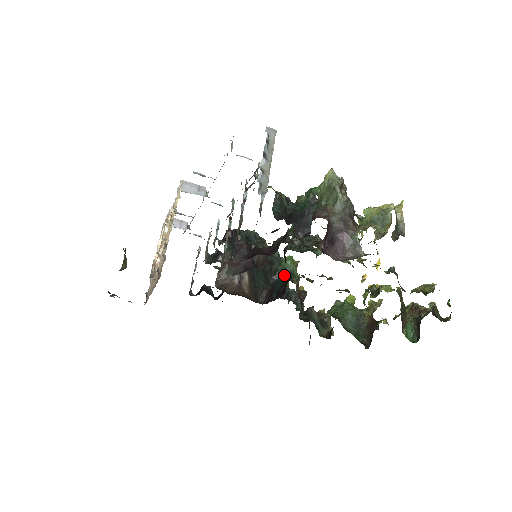
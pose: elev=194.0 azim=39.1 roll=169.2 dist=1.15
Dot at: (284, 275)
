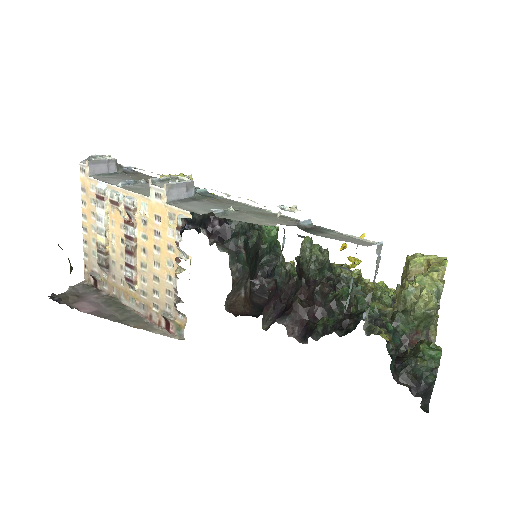
Dot at: (283, 270)
